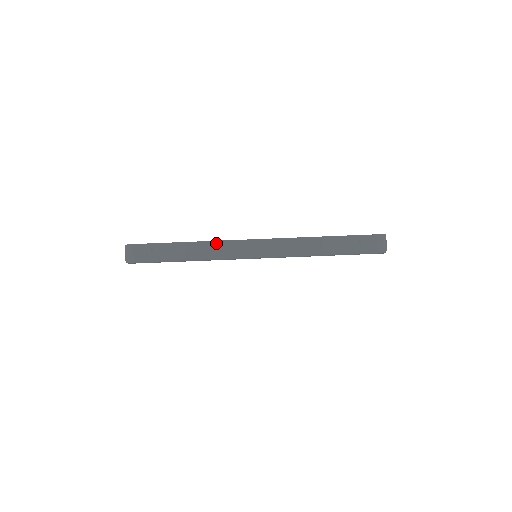
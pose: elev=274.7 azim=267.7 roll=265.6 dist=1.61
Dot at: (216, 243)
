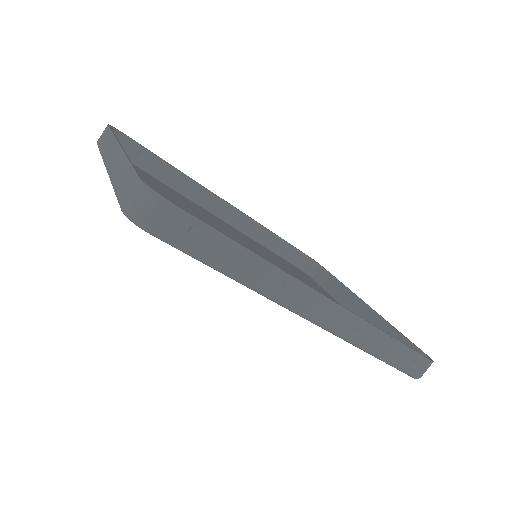
Dot at: (285, 276)
